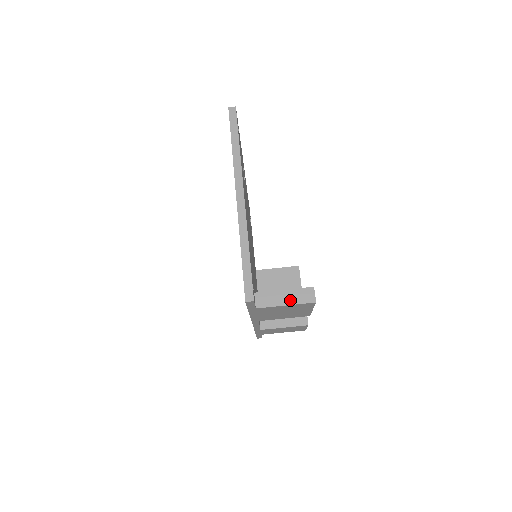
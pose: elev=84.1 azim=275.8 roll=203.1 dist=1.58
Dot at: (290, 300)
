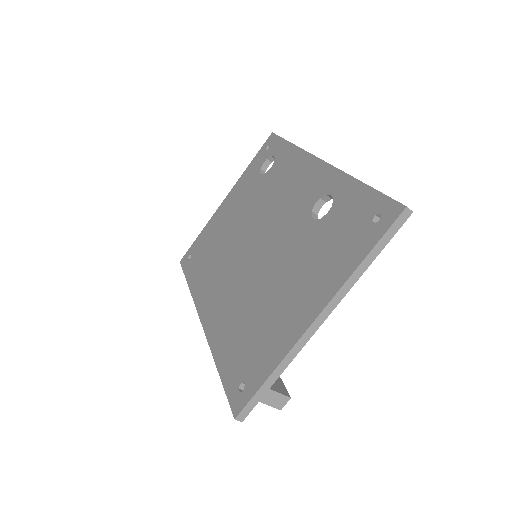
Dot at: (264, 399)
